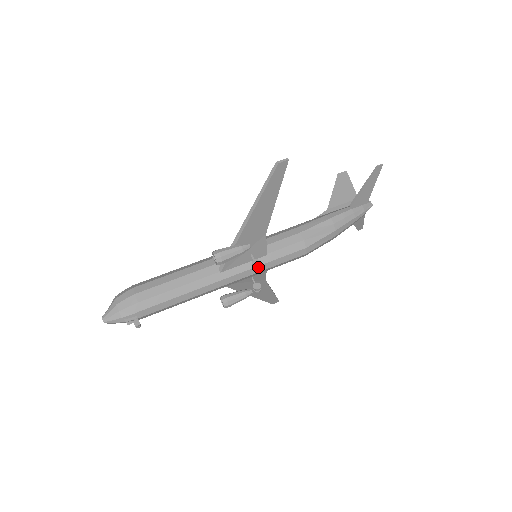
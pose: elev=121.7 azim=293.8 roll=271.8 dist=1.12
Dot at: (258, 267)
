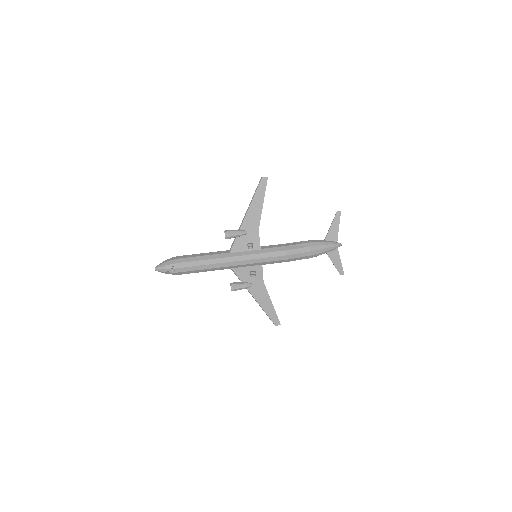
Dot at: (250, 245)
